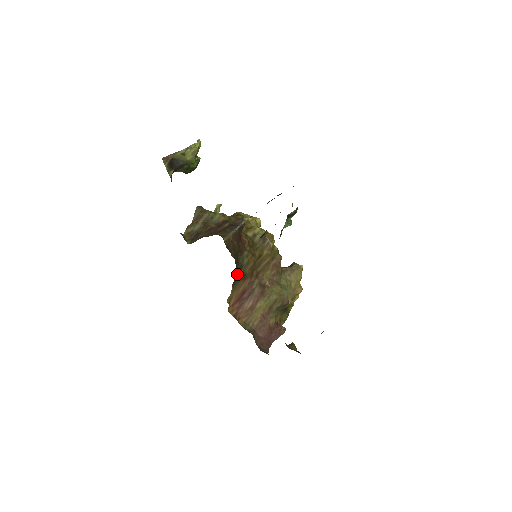
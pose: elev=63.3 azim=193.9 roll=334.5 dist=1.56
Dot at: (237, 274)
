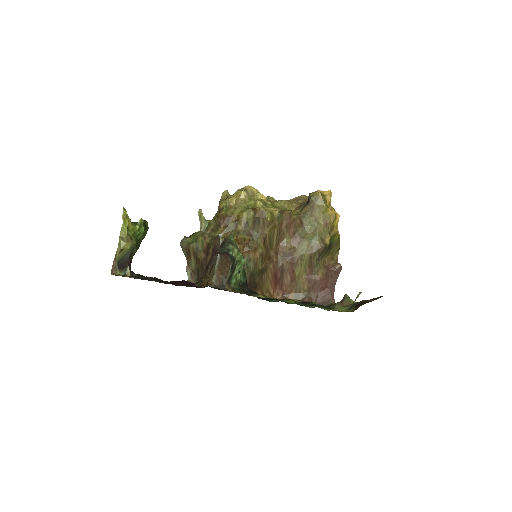
Dot at: (253, 280)
